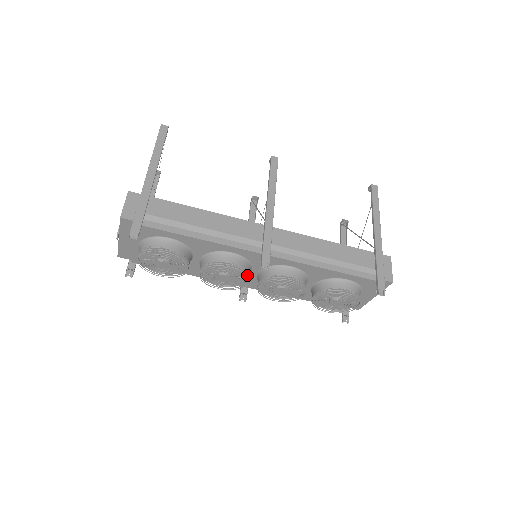
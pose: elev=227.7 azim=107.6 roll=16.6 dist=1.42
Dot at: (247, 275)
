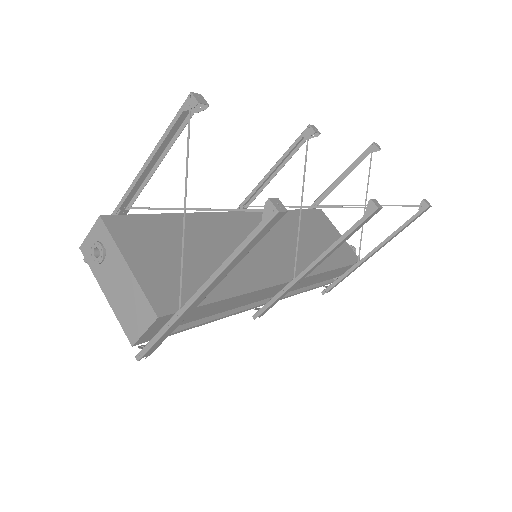
Dot at: occluded
